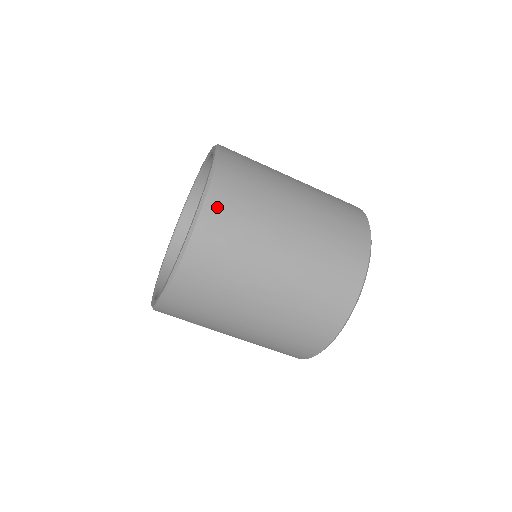
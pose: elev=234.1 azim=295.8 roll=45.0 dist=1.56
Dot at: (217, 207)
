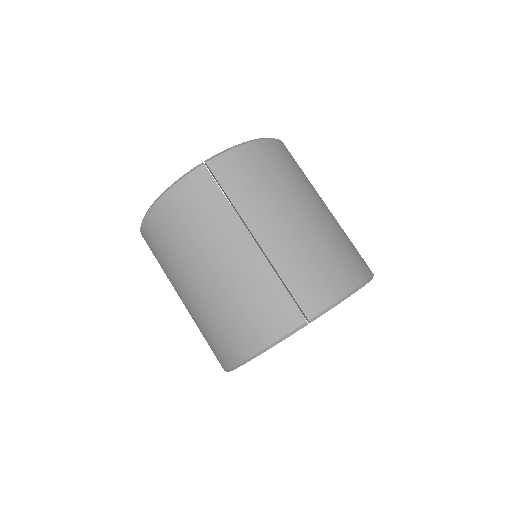
Dot at: occluded
